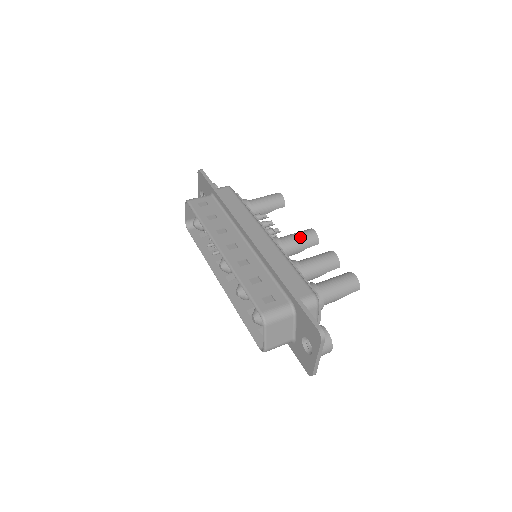
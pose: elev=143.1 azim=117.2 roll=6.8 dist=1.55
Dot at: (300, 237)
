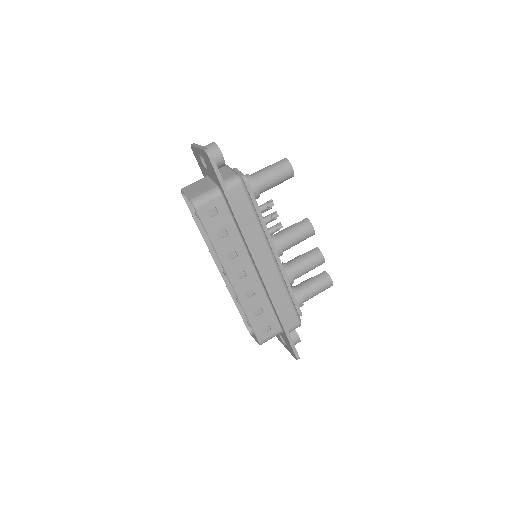
Dot at: (300, 239)
